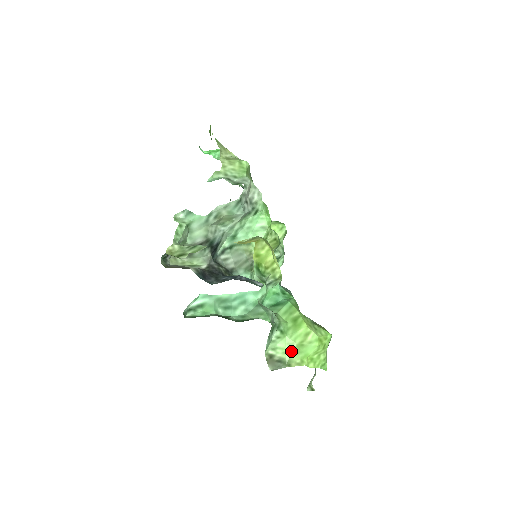
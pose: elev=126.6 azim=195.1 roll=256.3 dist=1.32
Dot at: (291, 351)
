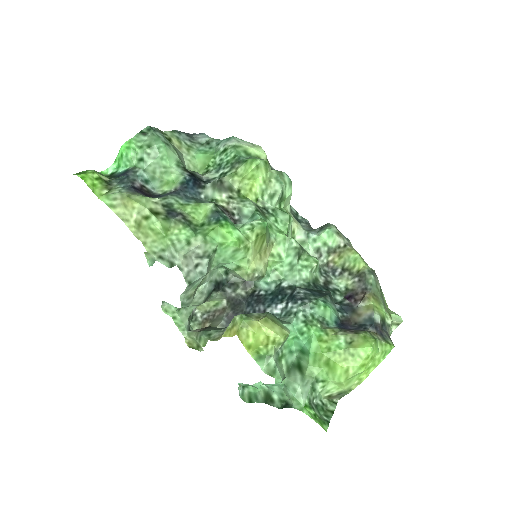
Dot at: (343, 386)
